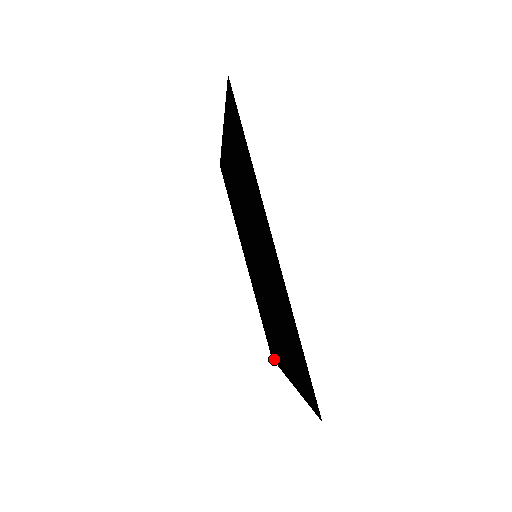
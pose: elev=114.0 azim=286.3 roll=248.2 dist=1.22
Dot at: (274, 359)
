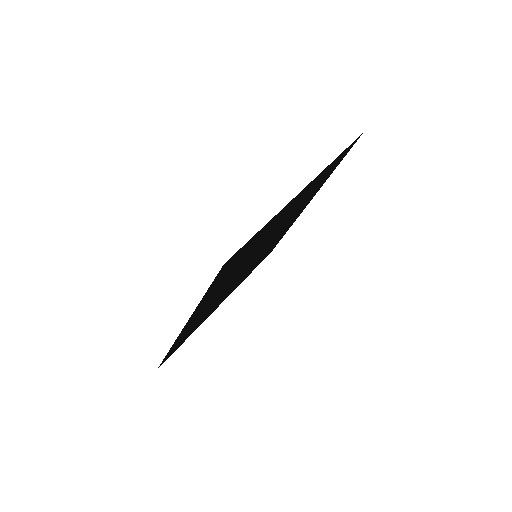
Dot at: occluded
